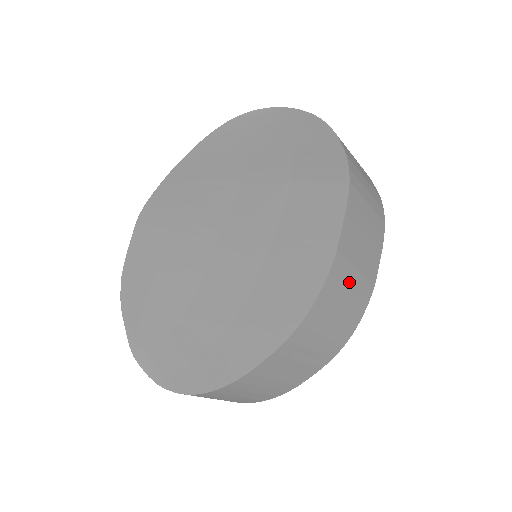
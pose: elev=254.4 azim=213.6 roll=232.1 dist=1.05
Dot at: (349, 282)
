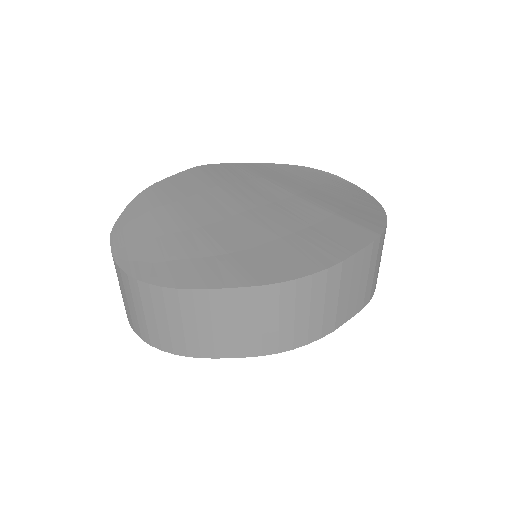
Dot at: (328, 298)
